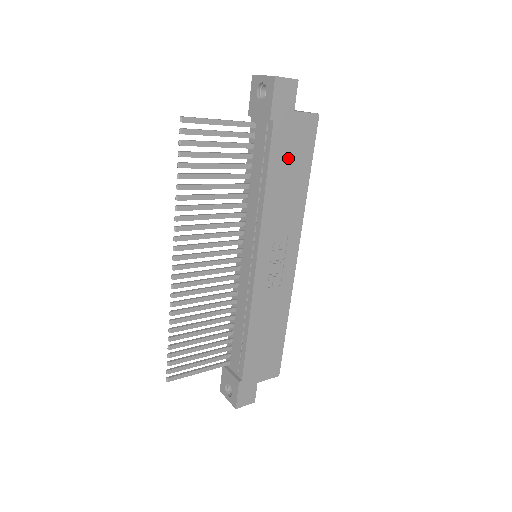
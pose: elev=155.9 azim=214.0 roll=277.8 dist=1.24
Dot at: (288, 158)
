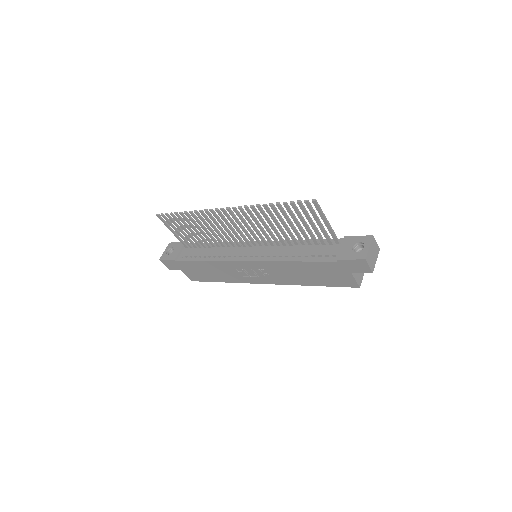
Dot at: (320, 272)
